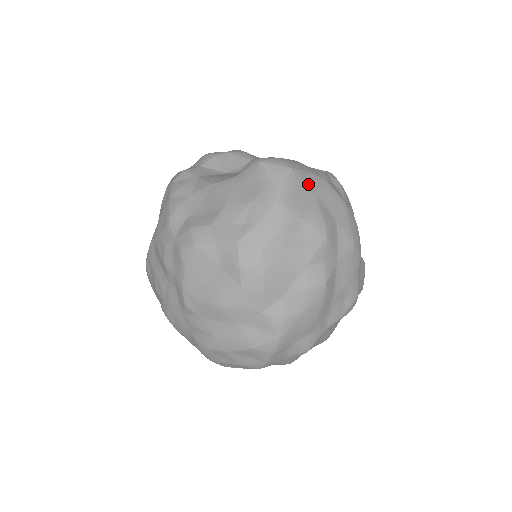
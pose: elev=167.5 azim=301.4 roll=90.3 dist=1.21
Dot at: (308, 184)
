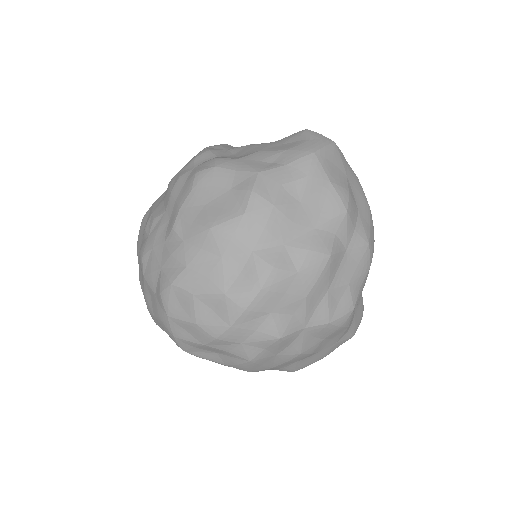
Dot at: (344, 164)
